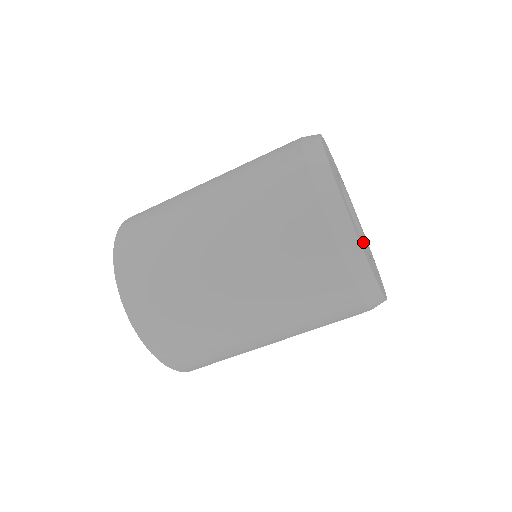
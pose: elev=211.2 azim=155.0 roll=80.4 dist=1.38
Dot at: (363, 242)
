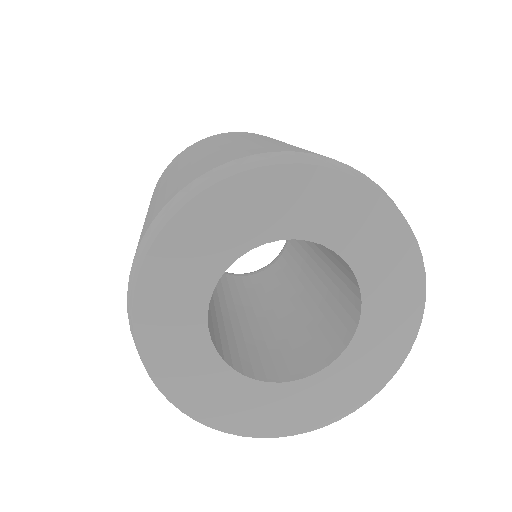
Dot at: (357, 315)
